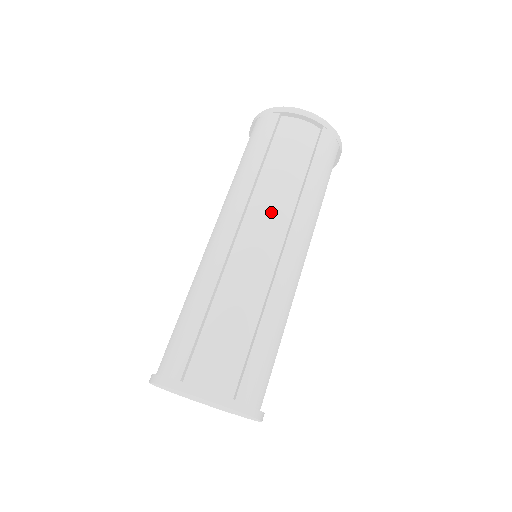
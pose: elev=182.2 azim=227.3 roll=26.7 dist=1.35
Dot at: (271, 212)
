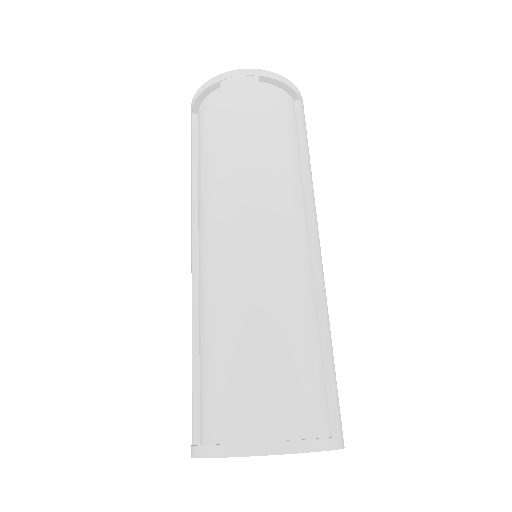
Dot at: (292, 202)
